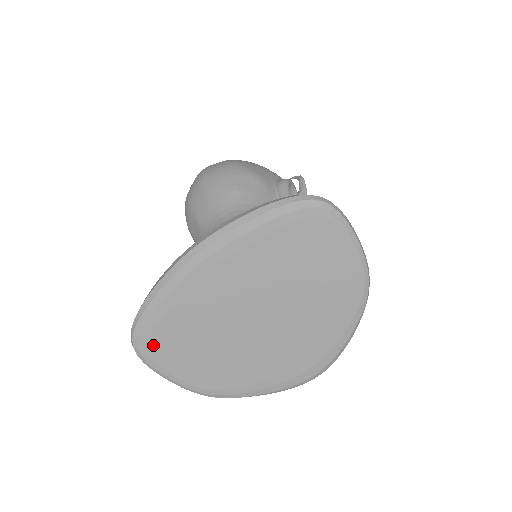
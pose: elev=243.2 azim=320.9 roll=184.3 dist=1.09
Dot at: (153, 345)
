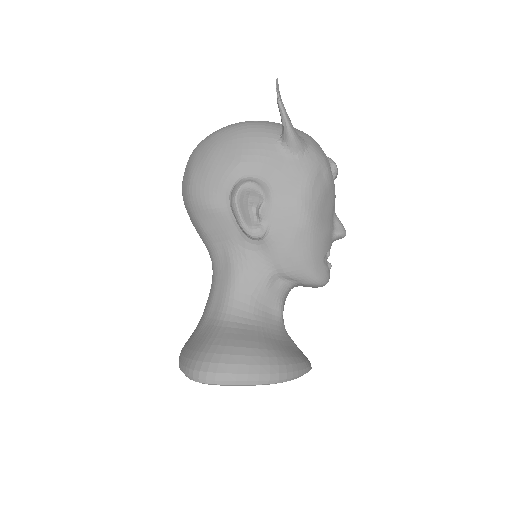
Dot at: occluded
